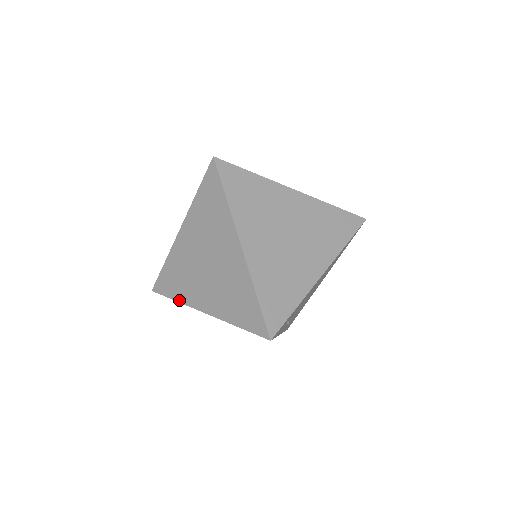
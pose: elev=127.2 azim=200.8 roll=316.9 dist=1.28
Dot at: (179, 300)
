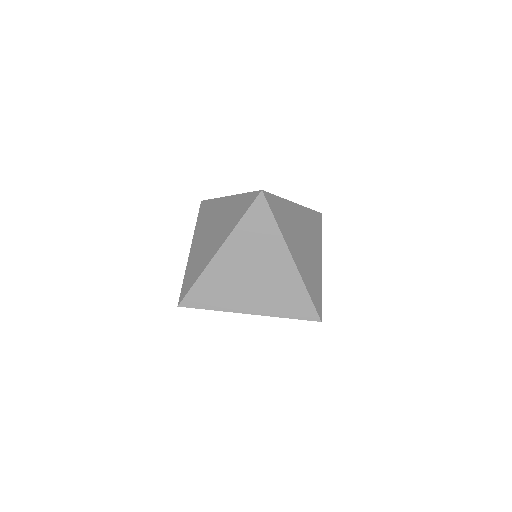
Dot at: (218, 309)
